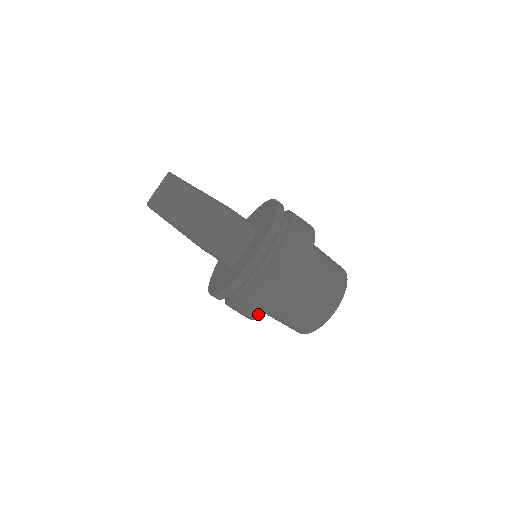
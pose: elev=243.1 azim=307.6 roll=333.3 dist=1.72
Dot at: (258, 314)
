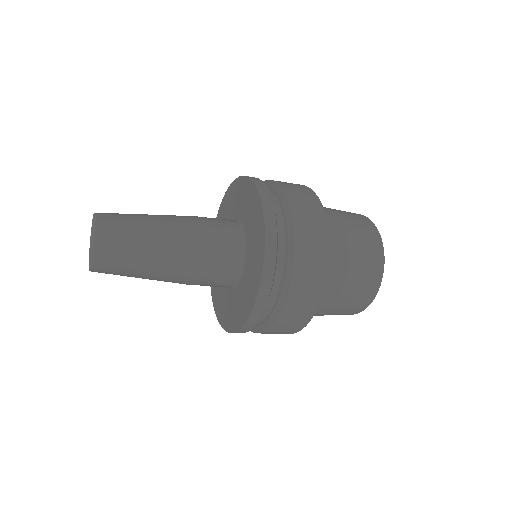
Dot at: occluded
